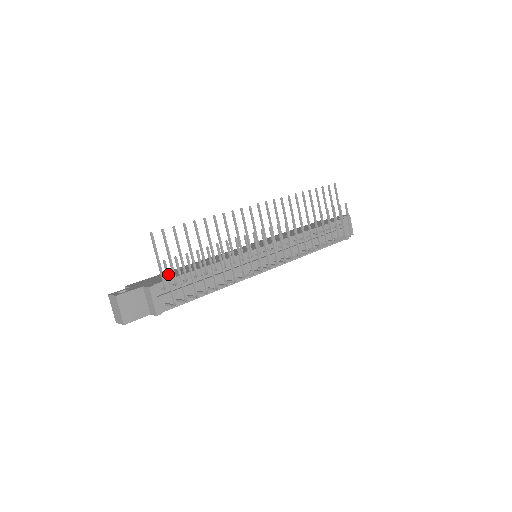
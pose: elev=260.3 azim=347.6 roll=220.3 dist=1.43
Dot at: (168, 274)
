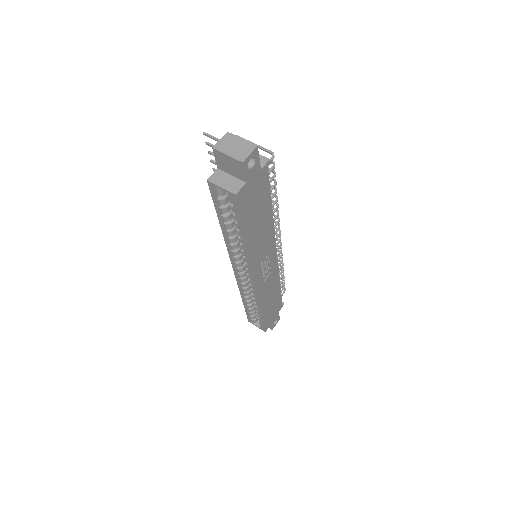
Dot at: occluded
